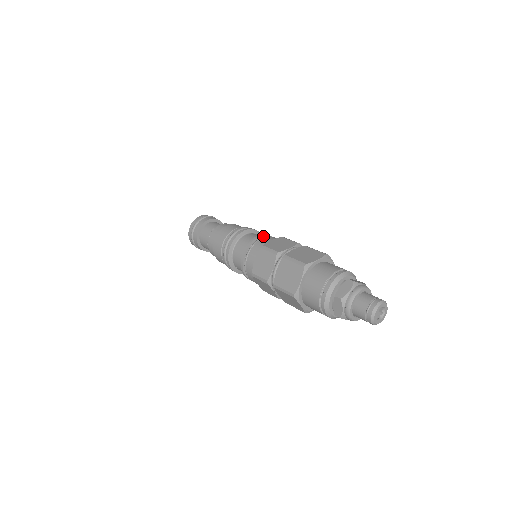
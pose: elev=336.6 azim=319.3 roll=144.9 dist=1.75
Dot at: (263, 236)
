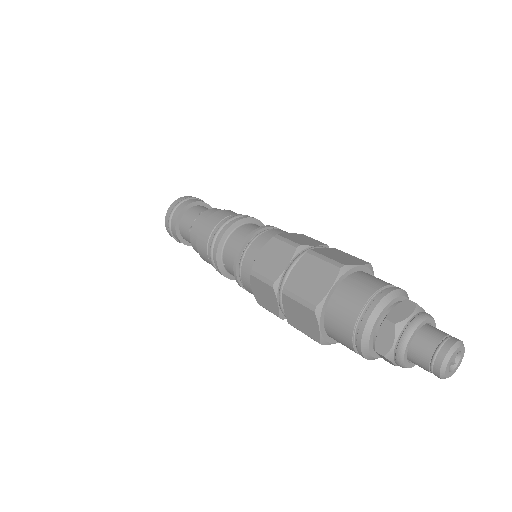
Dot at: (275, 228)
